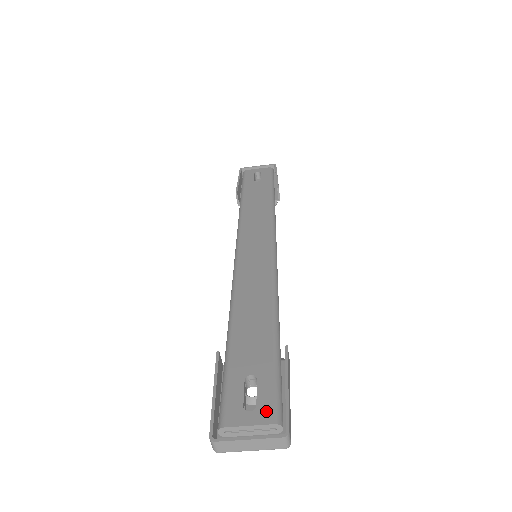
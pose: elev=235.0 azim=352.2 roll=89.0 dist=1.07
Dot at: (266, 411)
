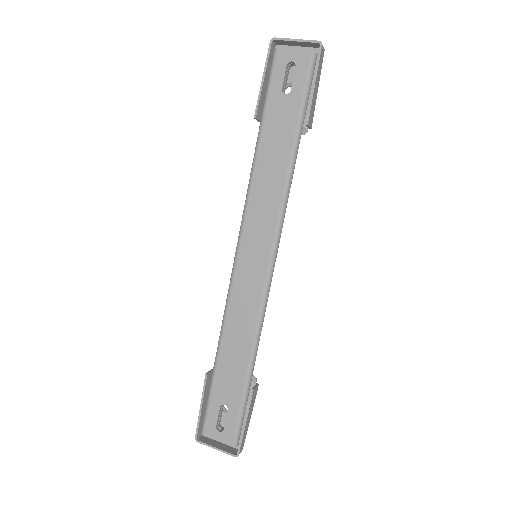
Dot at: (229, 436)
